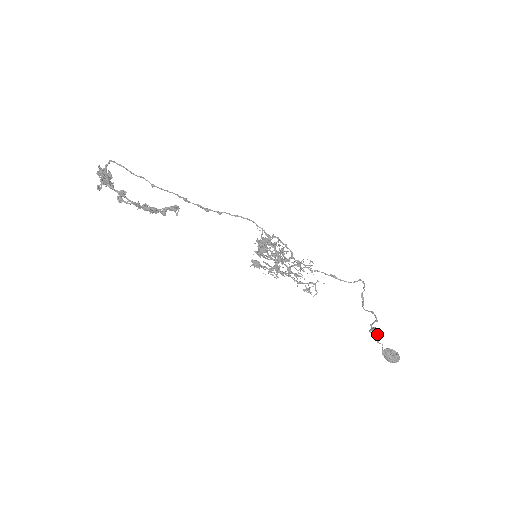
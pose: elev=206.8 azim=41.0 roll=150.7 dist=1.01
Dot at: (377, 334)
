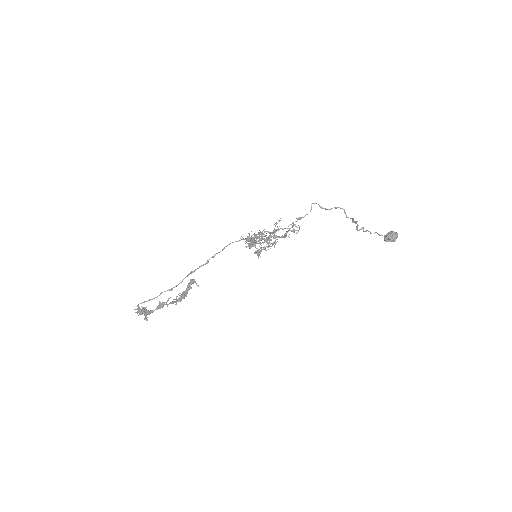
Dot at: (363, 227)
